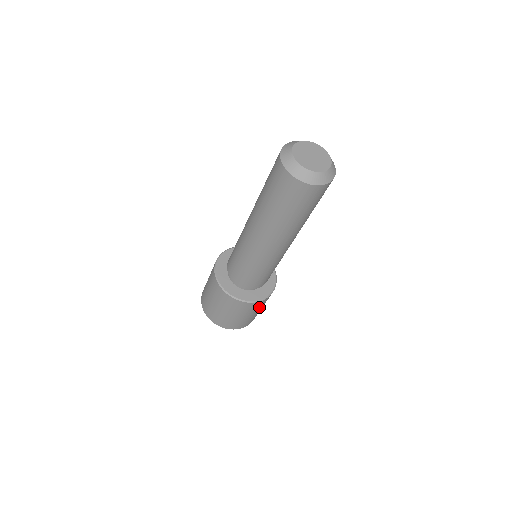
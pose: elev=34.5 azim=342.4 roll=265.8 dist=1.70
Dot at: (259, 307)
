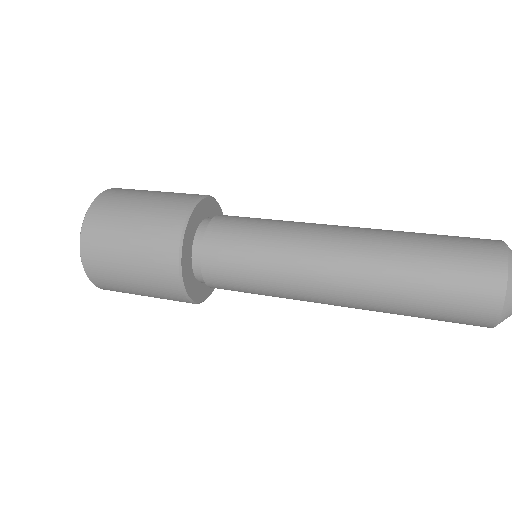
Dot at: occluded
